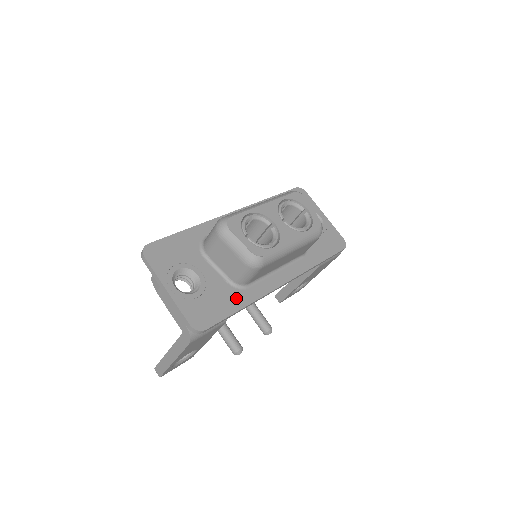
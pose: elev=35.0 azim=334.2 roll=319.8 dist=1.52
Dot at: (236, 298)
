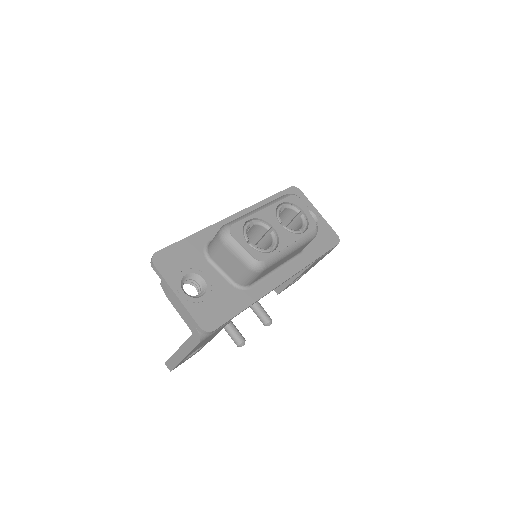
Dot at: (240, 299)
